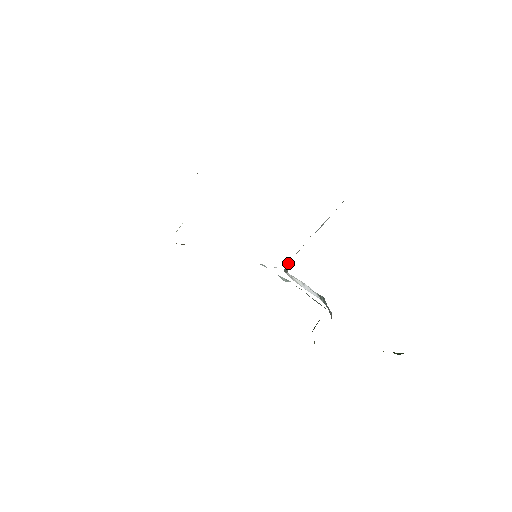
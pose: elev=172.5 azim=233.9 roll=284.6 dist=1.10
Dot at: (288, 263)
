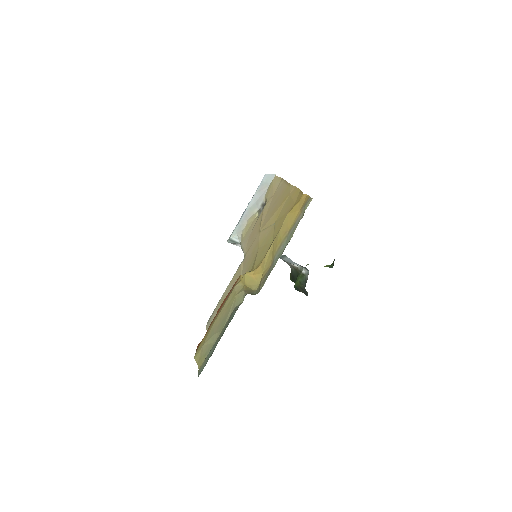
Dot at: (233, 236)
